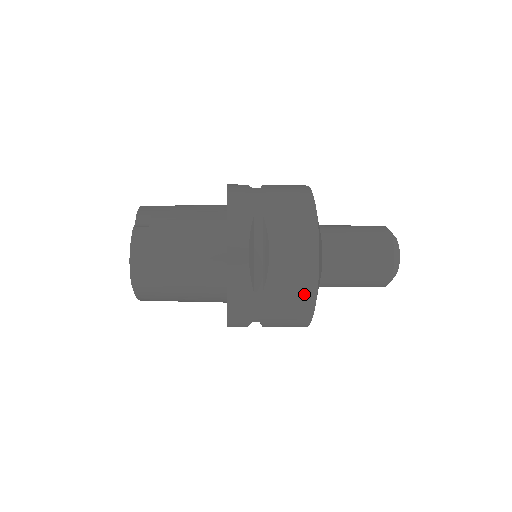
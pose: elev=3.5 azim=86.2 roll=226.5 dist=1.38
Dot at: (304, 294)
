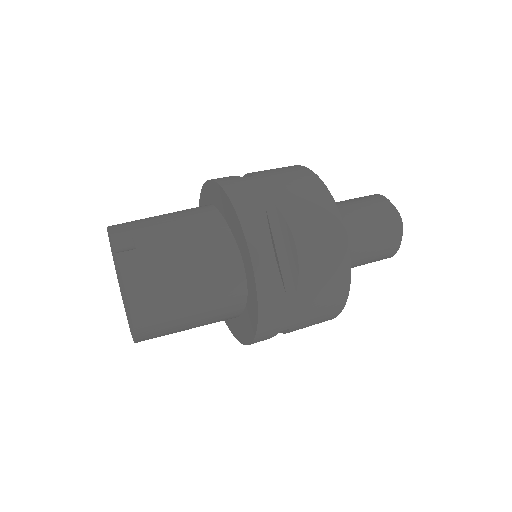
Dot at: (338, 284)
